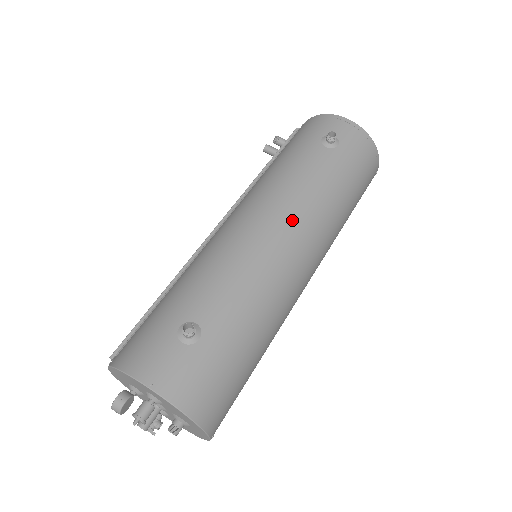
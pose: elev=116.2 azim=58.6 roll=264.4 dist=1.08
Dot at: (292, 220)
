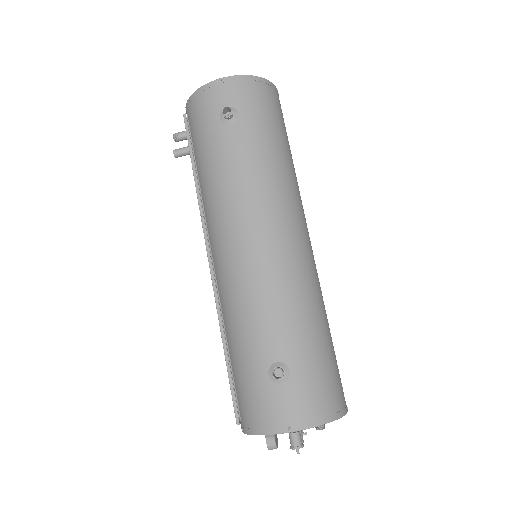
Dot at: (265, 218)
